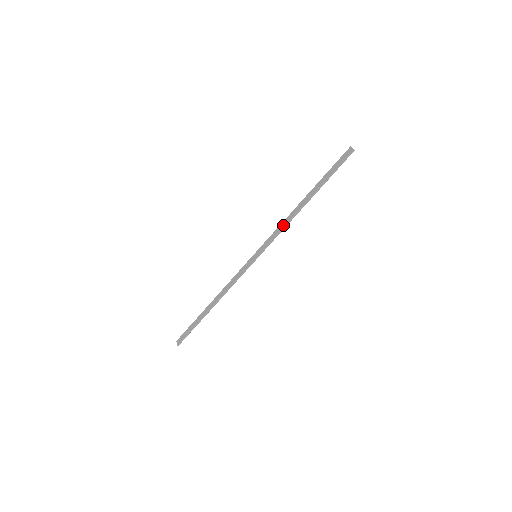
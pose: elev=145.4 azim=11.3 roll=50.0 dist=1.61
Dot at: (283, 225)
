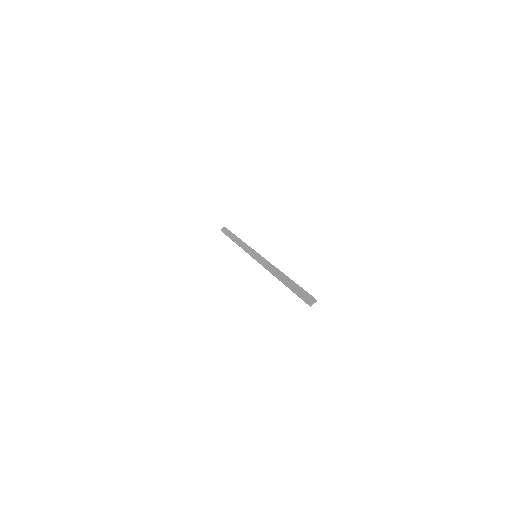
Dot at: (268, 268)
